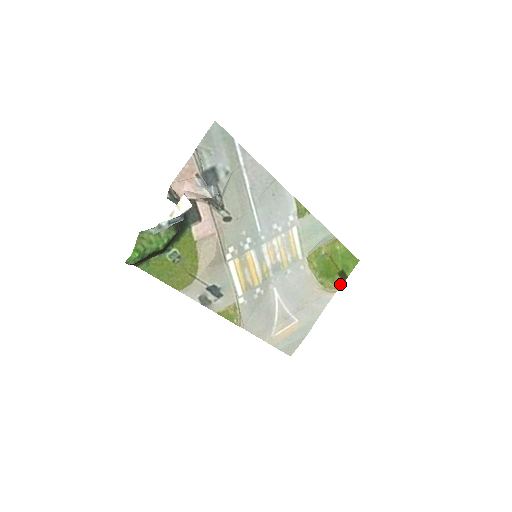
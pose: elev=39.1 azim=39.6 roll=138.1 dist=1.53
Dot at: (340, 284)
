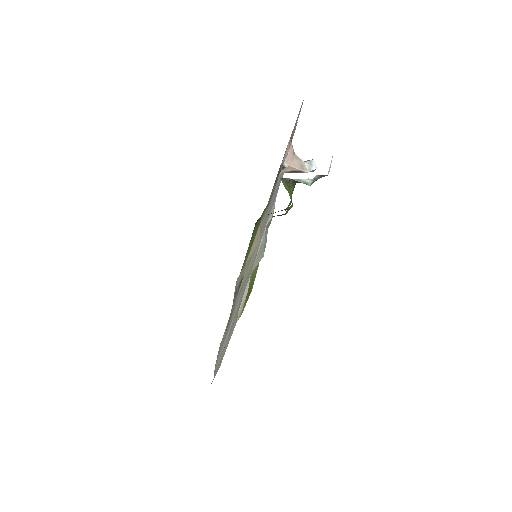
Dot at: occluded
